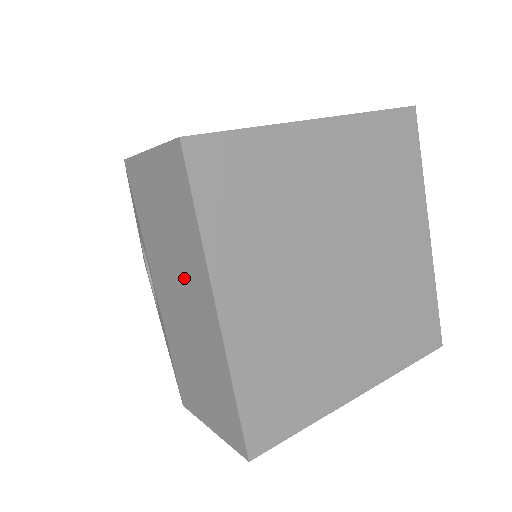
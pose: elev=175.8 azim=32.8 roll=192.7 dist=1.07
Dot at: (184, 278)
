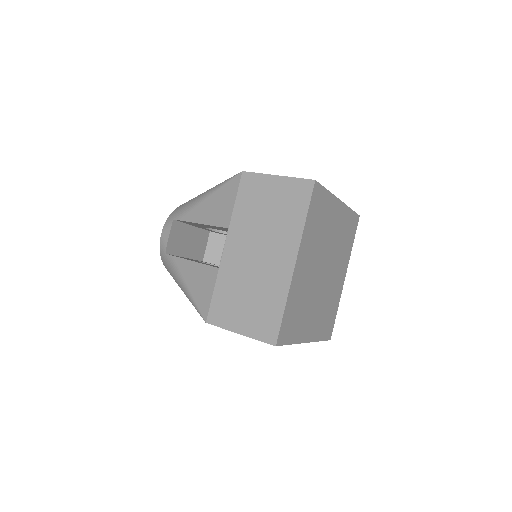
Dot at: occluded
